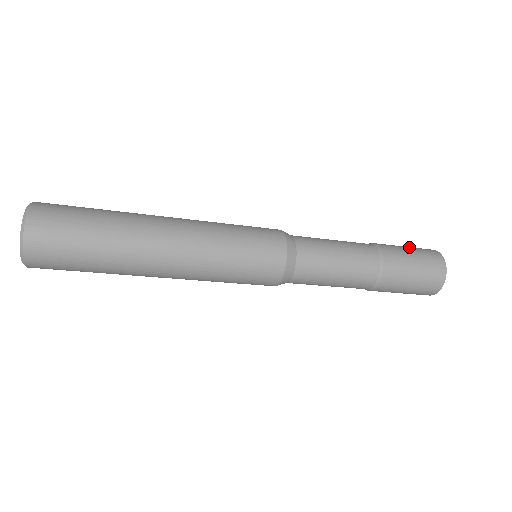
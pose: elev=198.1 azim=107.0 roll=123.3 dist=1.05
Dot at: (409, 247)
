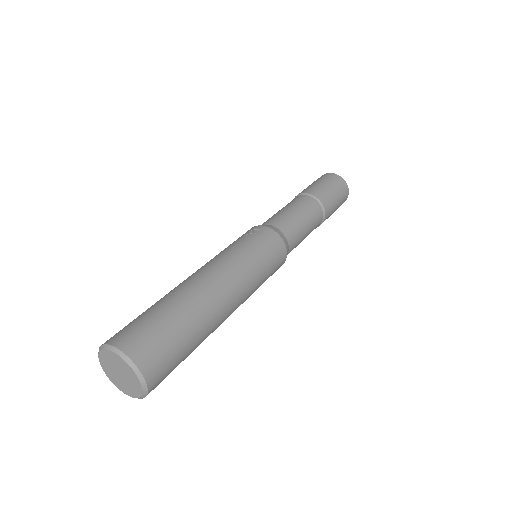
Dot at: (339, 201)
